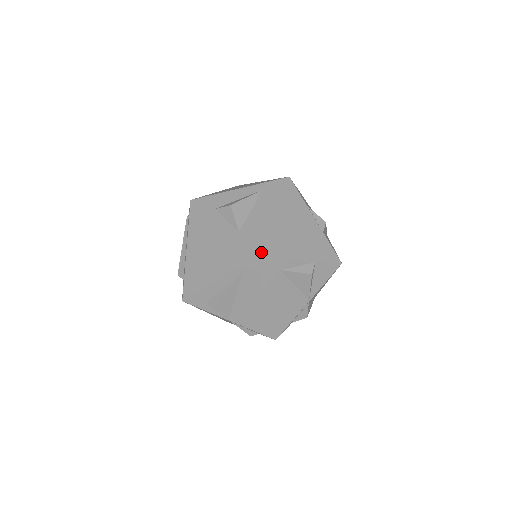
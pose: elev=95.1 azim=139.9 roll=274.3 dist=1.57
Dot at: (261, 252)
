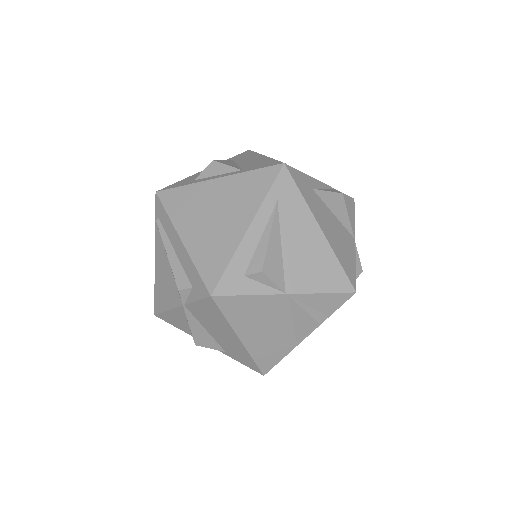
Dot at: occluded
